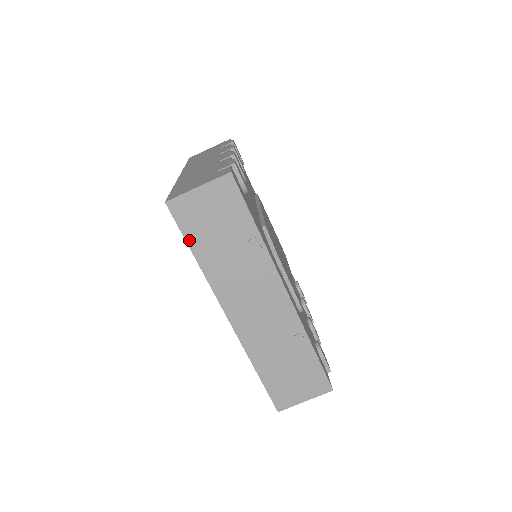
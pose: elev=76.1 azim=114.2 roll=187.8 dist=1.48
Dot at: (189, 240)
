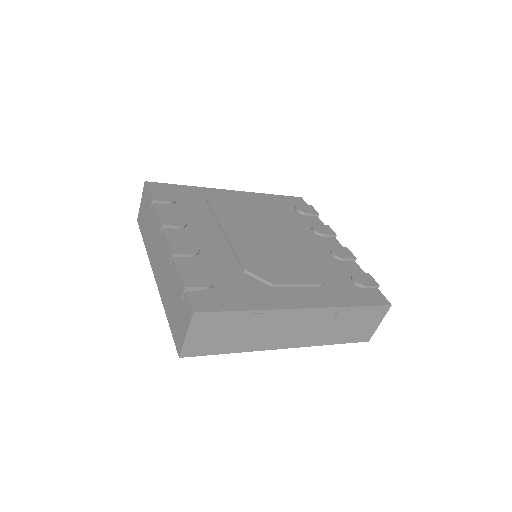
Dot at: (216, 353)
